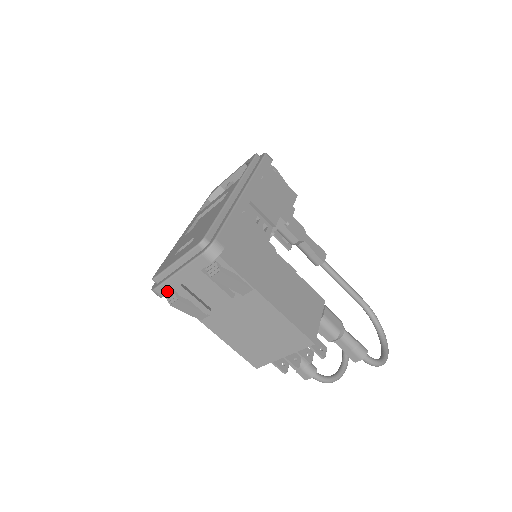
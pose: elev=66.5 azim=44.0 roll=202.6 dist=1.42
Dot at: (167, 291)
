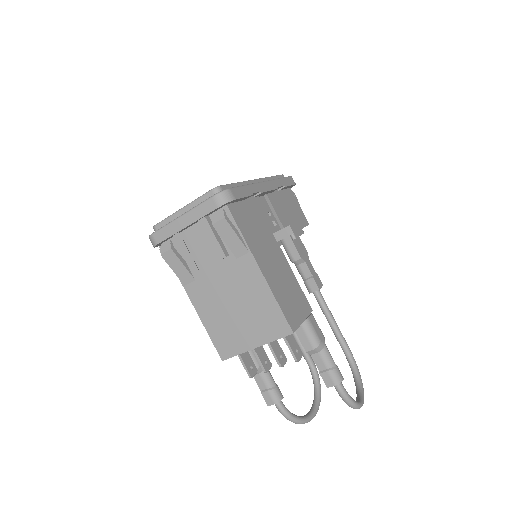
Dot at: (164, 237)
